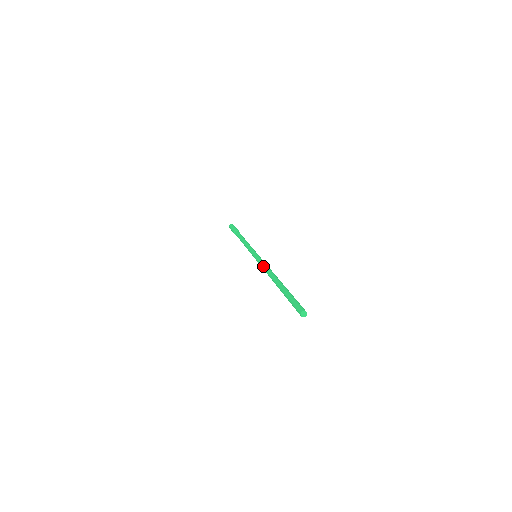
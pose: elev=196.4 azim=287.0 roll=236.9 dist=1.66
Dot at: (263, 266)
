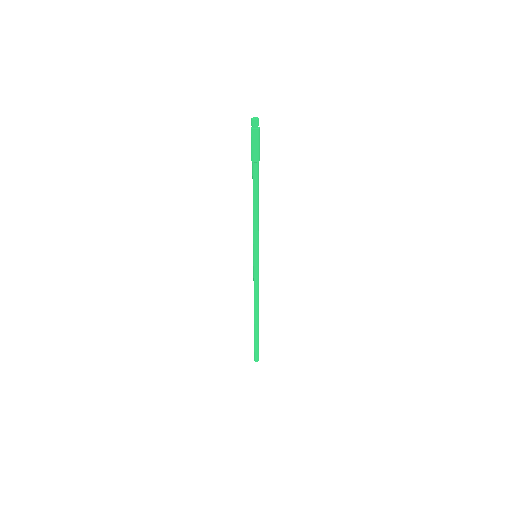
Dot at: occluded
